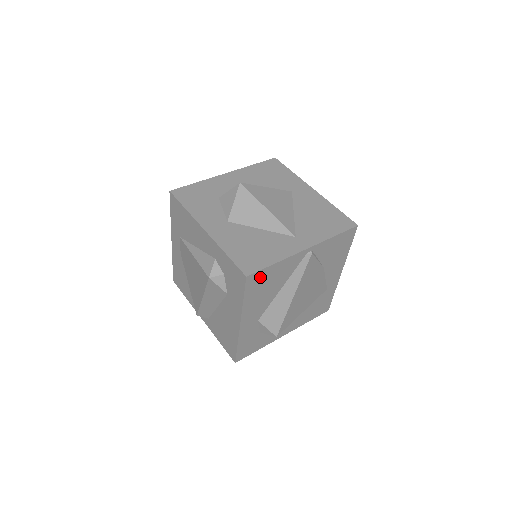
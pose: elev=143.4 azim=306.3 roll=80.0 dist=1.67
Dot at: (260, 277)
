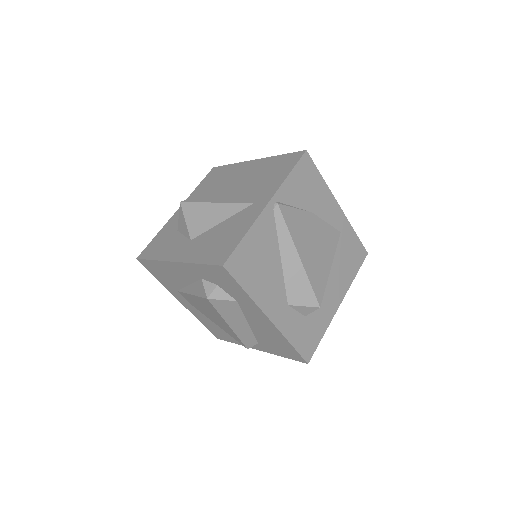
Dot at: (241, 258)
